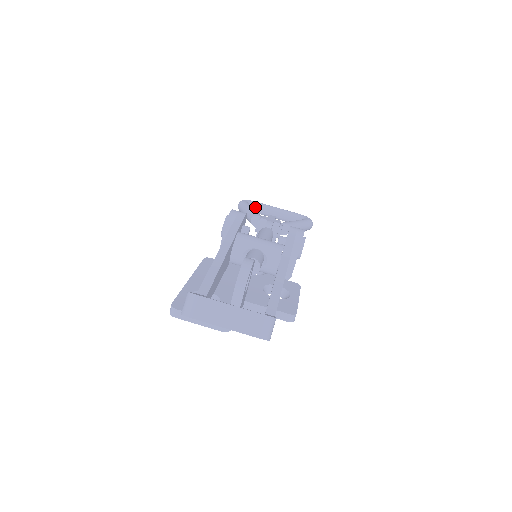
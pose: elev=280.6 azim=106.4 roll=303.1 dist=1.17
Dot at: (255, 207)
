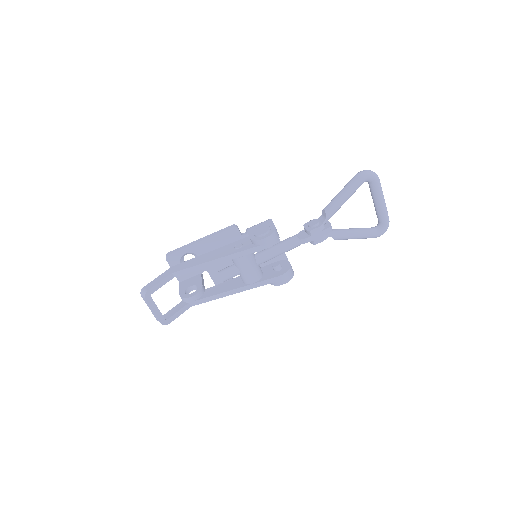
Dot at: (370, 185)
